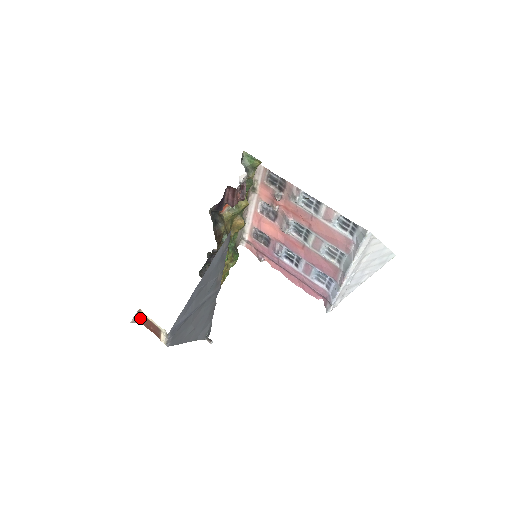
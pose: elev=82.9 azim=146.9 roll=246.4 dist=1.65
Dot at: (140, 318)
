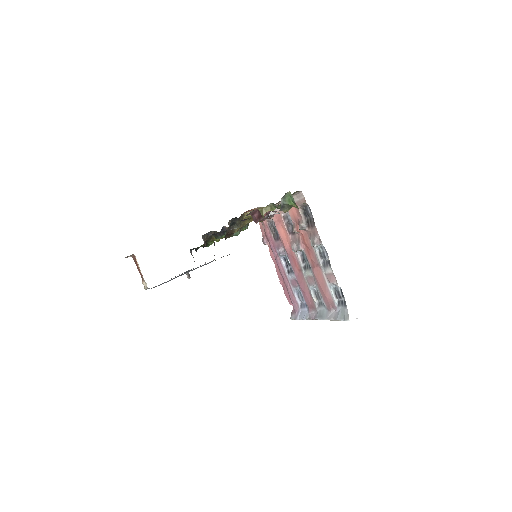
Dot at: (133, 256)
